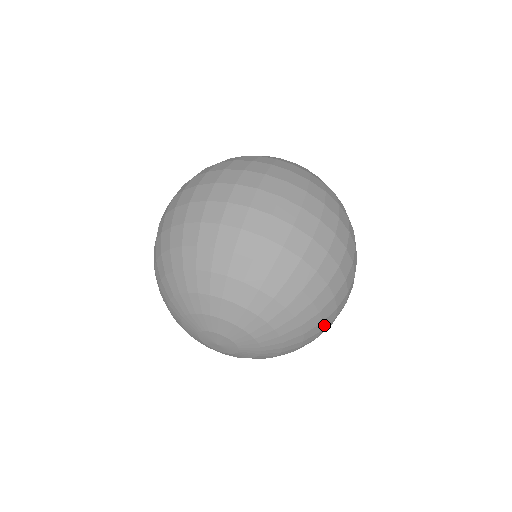
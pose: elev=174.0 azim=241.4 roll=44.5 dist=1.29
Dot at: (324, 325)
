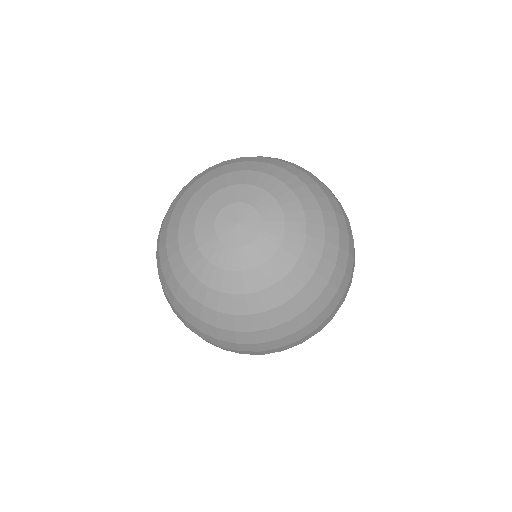
Dot at: (339, 259)
